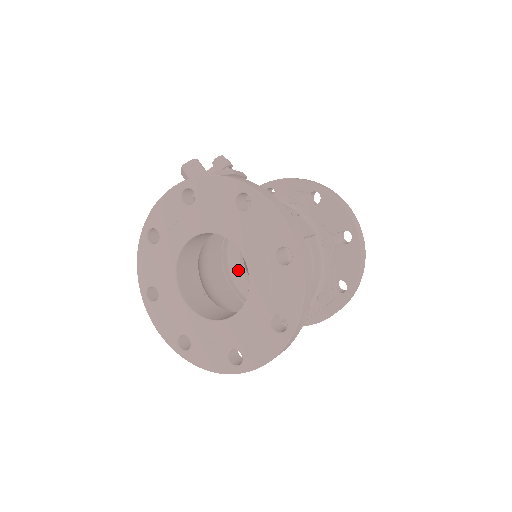
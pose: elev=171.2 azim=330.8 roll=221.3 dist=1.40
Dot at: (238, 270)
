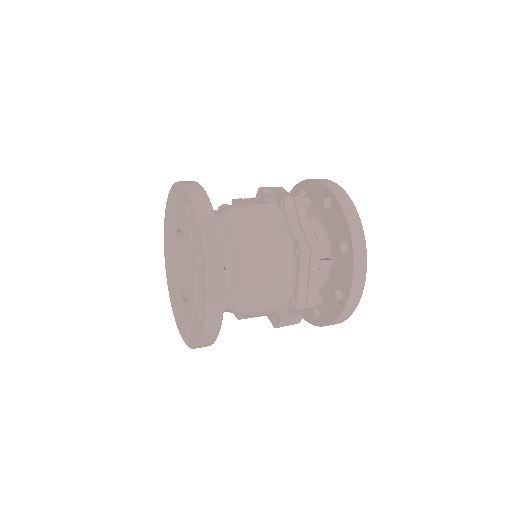
Dot at: occluded
